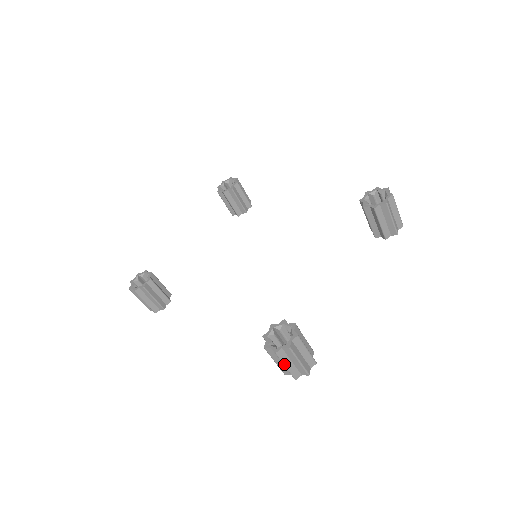
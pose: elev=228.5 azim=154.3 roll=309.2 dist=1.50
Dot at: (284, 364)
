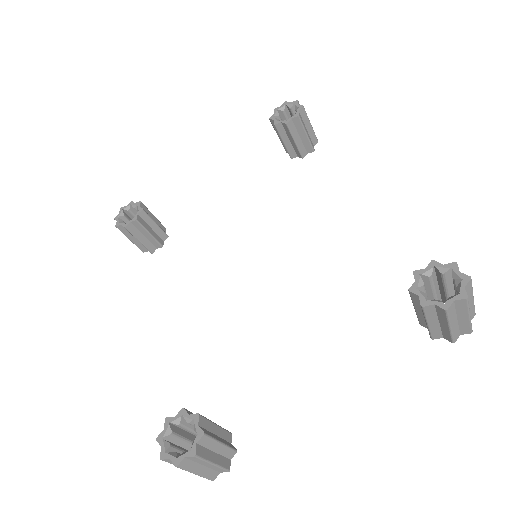
Dot at: occluded
